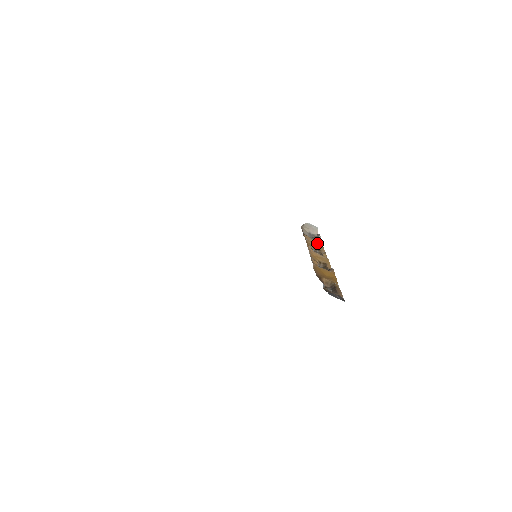
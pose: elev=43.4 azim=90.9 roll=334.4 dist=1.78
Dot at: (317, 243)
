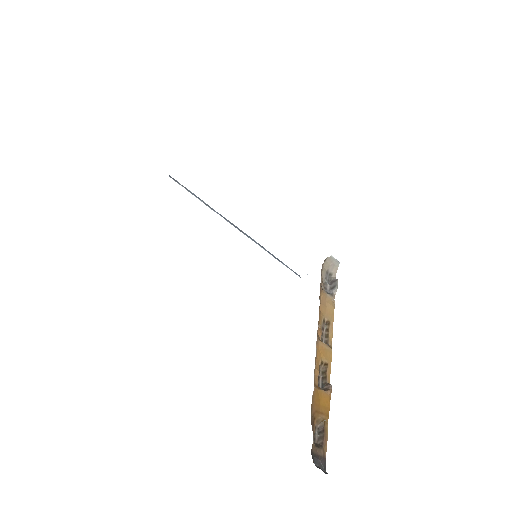
Dot at: (330, 306)
